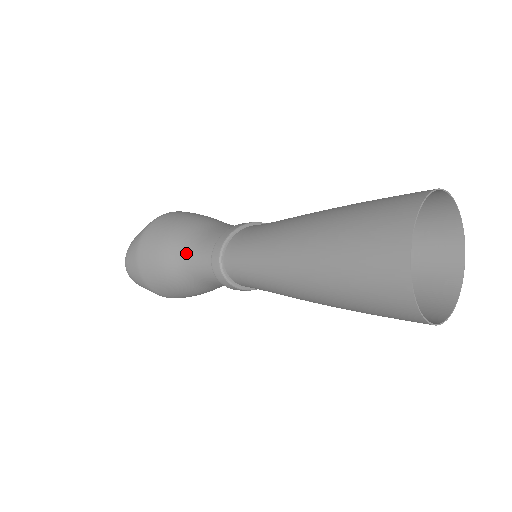
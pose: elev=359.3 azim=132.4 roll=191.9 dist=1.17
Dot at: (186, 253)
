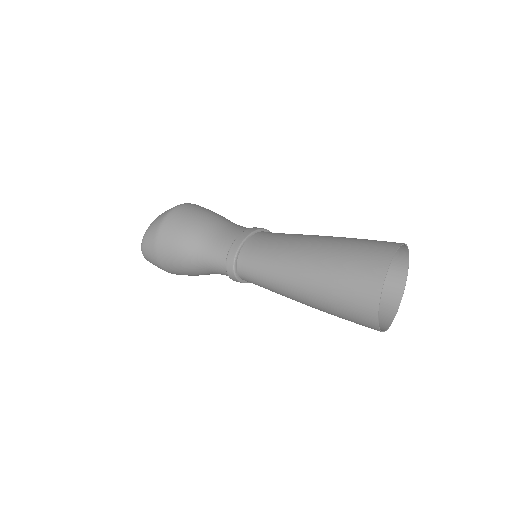
Dot at: (202, 252)
